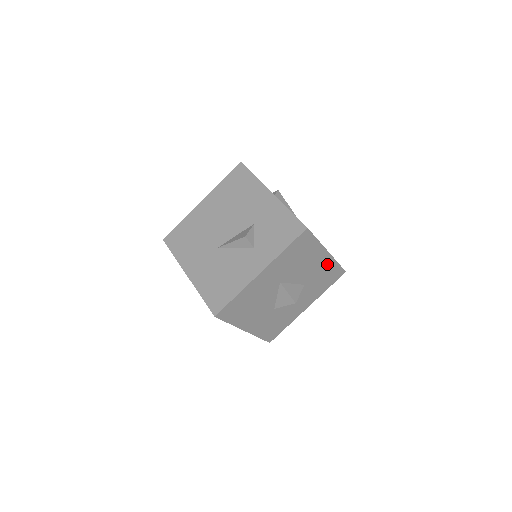
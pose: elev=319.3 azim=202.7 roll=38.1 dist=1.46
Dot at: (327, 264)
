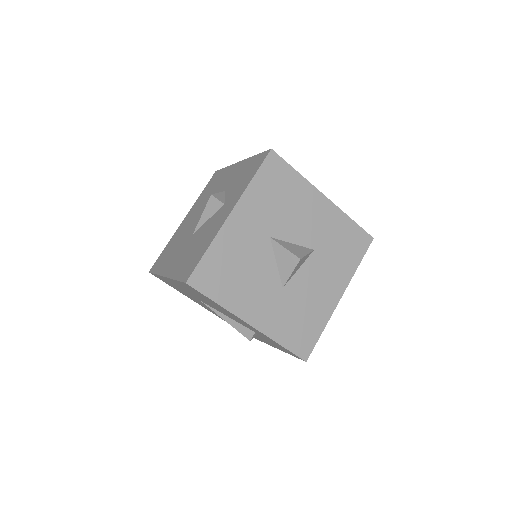
Dot at: (334, 218)
